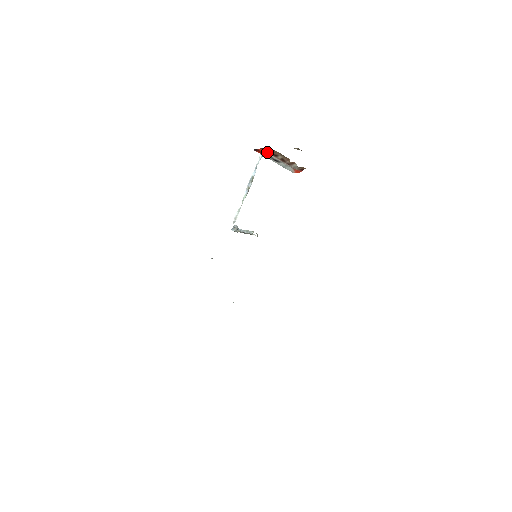
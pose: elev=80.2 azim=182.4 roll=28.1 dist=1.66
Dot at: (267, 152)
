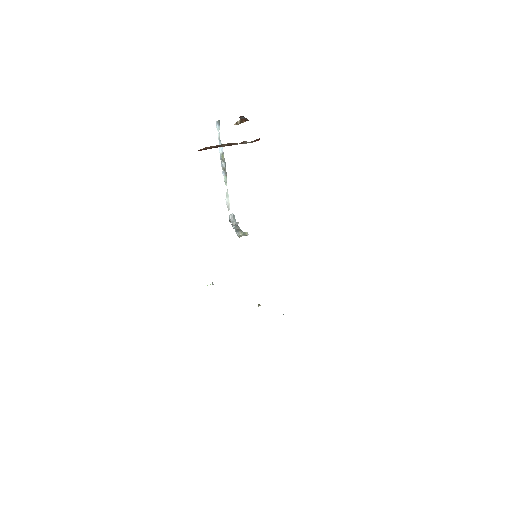
Dot at: occluded
